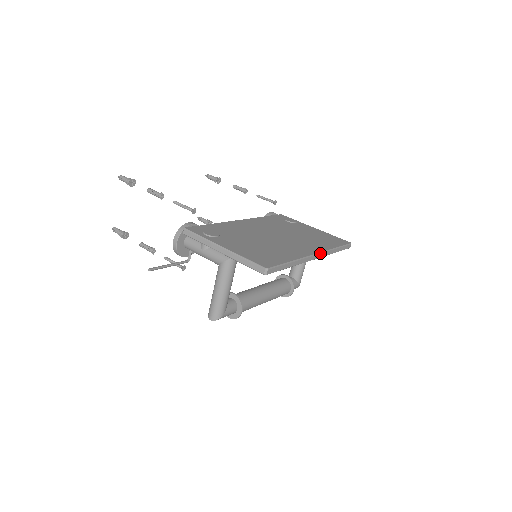
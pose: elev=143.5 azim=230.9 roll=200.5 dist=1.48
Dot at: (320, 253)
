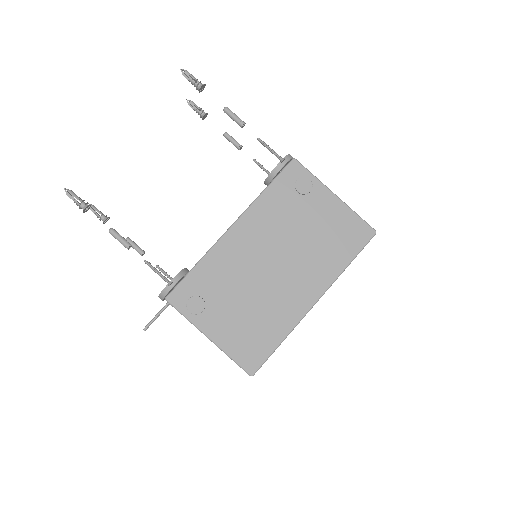
Dot at: (322, 295)
